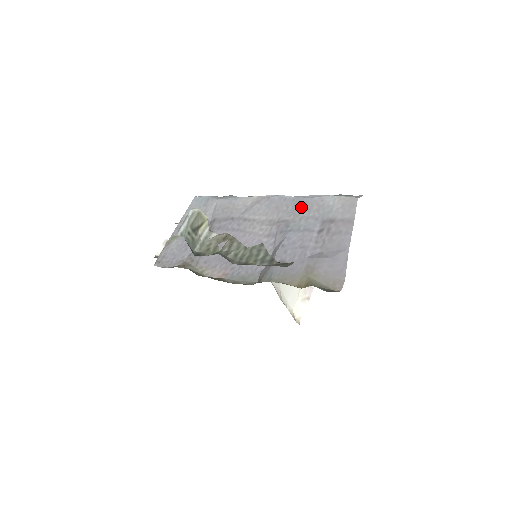
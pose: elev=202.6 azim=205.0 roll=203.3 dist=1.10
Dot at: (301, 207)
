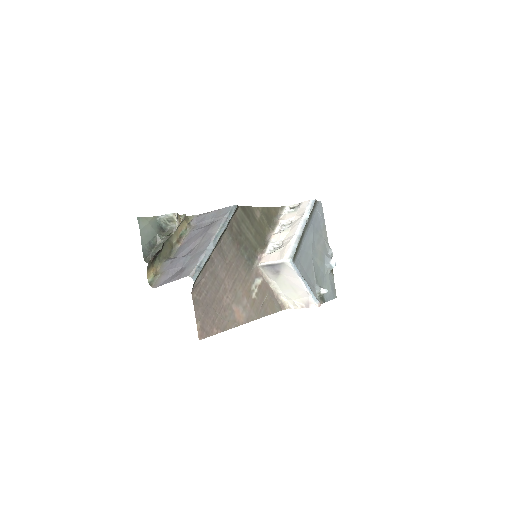
Dot at: (197, 255)
